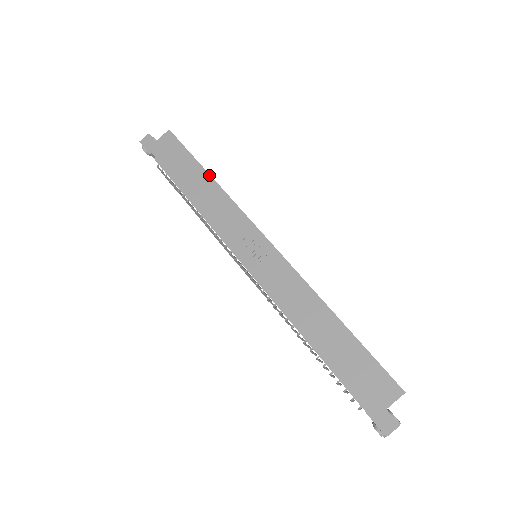
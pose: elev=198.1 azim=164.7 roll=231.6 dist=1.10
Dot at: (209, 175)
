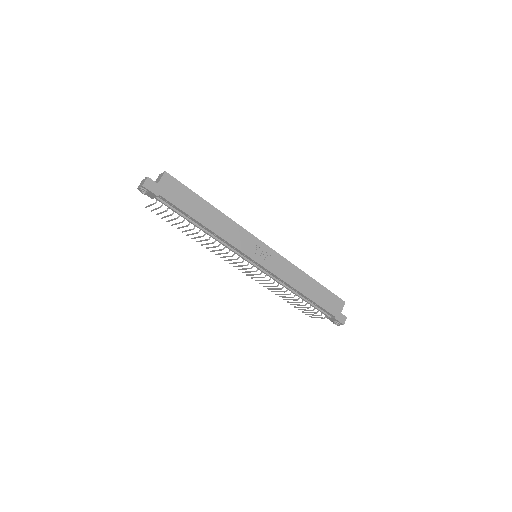
Dot at: (214, 207)
